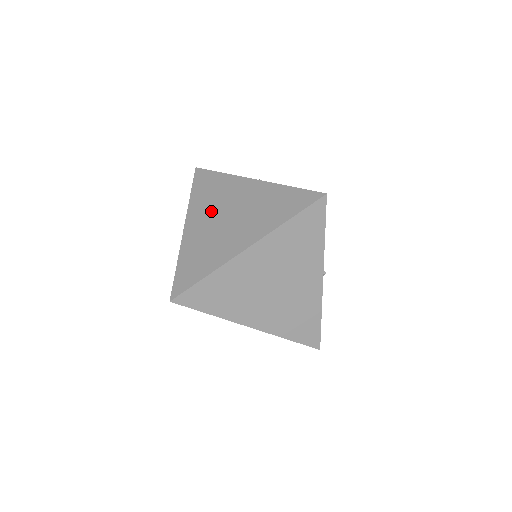
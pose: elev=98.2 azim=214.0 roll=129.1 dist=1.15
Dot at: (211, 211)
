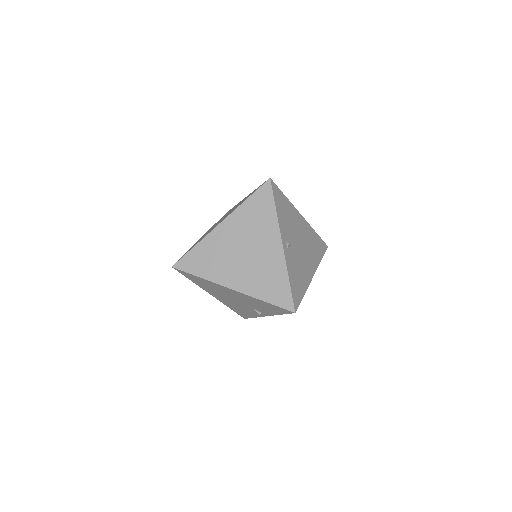
Dot at: occluded
